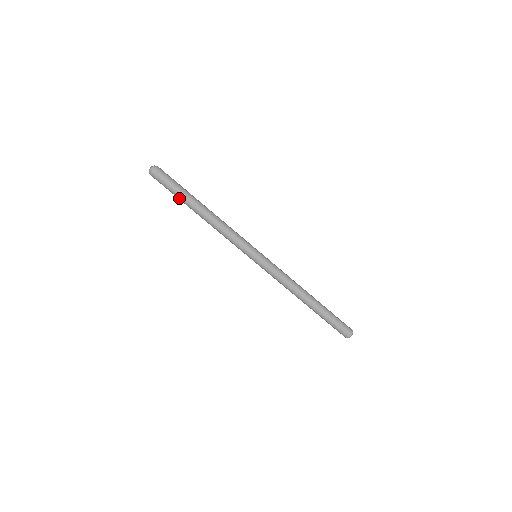
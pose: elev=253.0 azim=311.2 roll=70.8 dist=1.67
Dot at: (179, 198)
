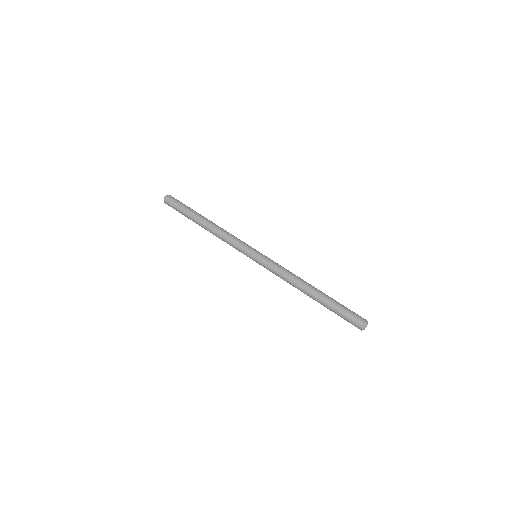
Dot at: (187, 214)
